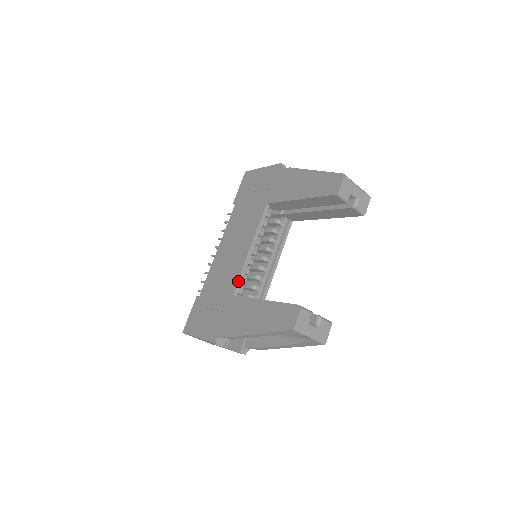
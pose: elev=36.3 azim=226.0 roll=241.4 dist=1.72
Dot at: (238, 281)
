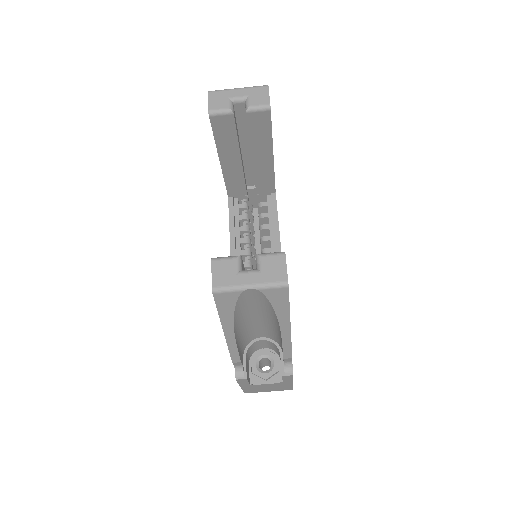
Dot at: occluded
